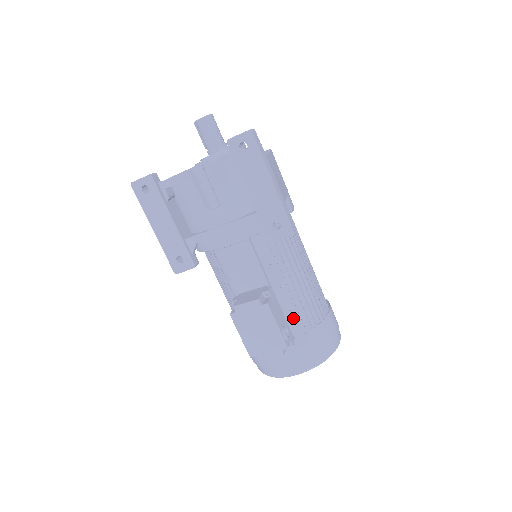
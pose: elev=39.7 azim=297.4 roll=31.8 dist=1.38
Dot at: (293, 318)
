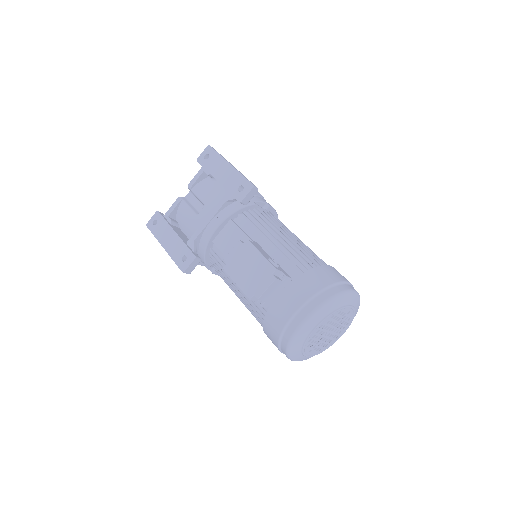
Dot at: (288, 268)
